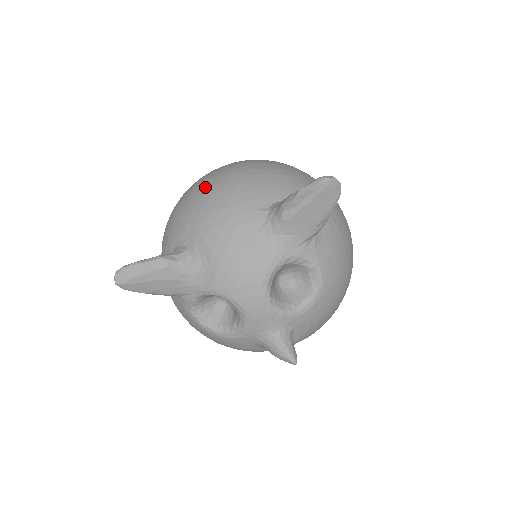
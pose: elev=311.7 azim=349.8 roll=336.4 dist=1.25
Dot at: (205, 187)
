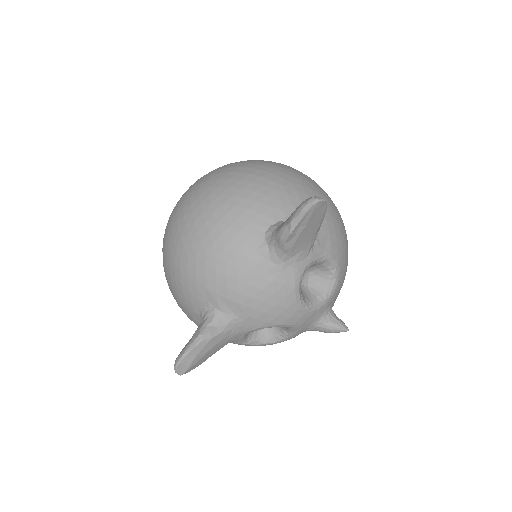
Dot at: (191, 247)
